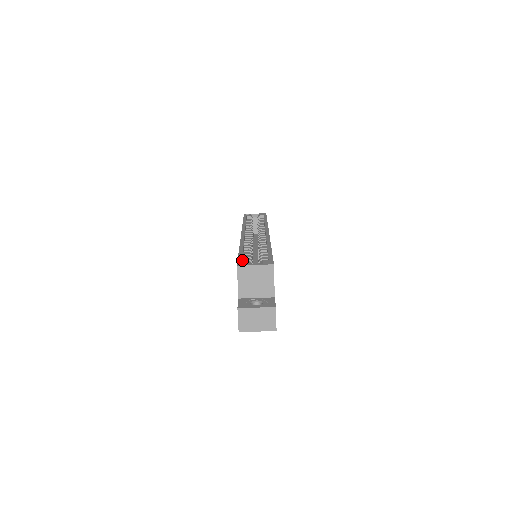
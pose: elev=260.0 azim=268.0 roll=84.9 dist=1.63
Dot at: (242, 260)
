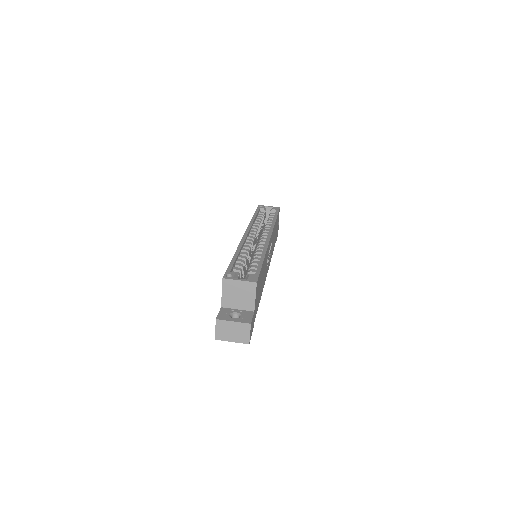
Dot at: (231, 270)
